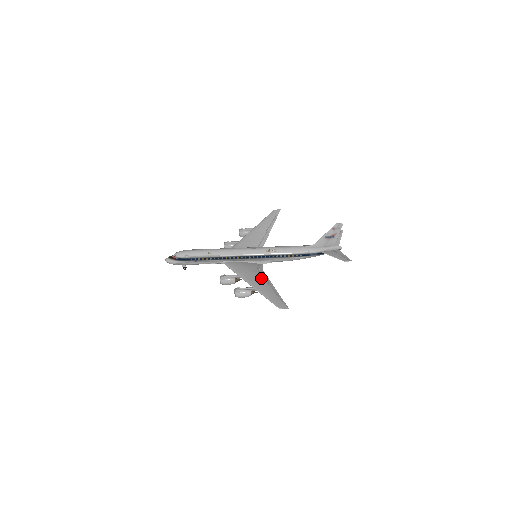
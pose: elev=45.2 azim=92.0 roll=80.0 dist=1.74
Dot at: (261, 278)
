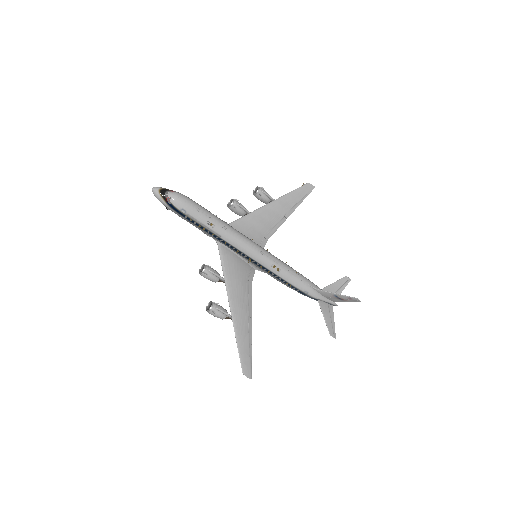
Dot at: (245, 303)
